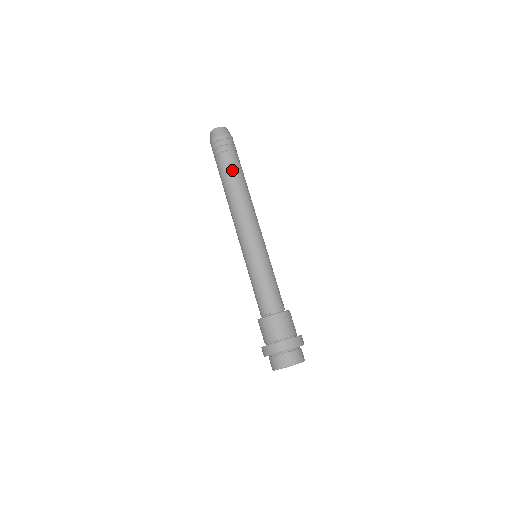
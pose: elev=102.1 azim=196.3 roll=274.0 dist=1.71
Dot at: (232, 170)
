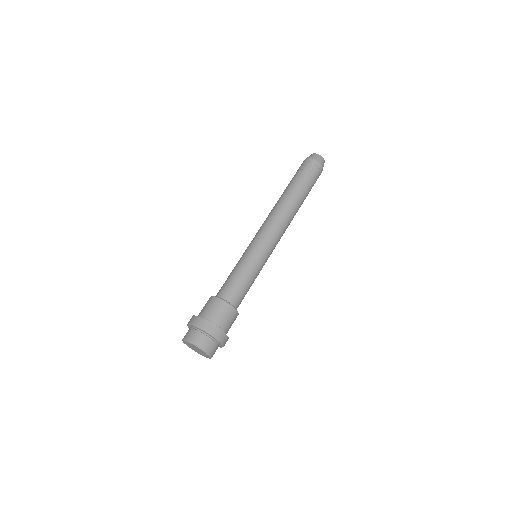
Dot at: (292, 184)
